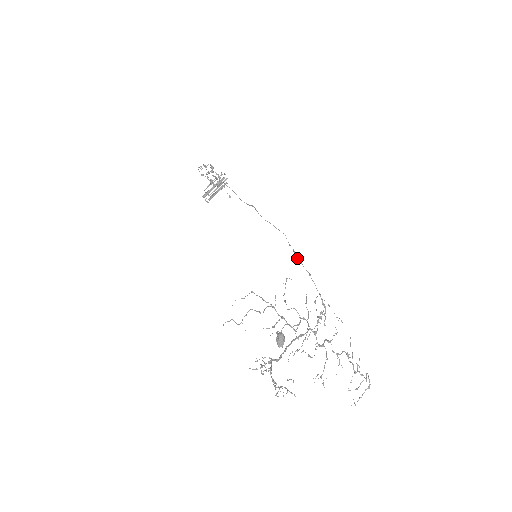
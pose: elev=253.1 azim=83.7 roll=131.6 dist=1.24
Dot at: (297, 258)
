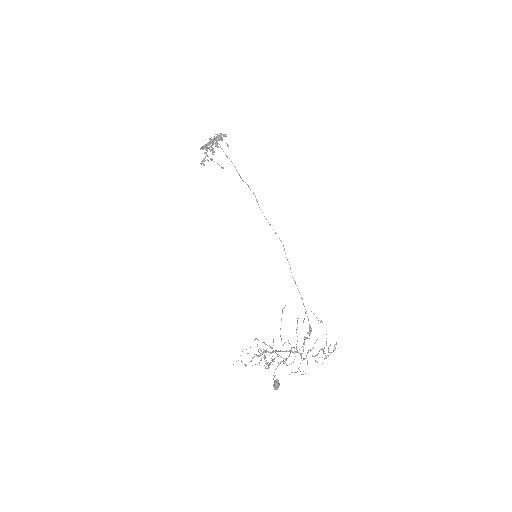
Dot at: (293, 278)
